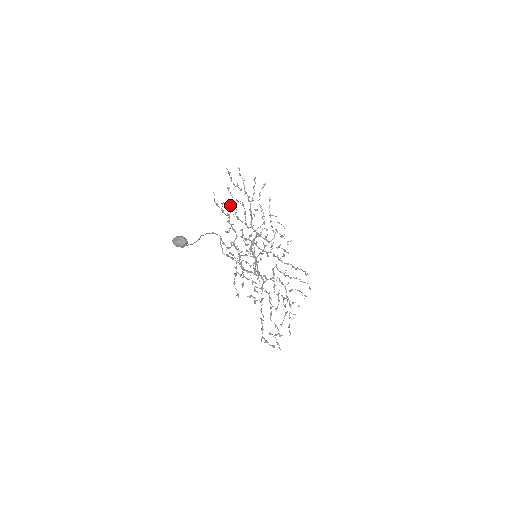
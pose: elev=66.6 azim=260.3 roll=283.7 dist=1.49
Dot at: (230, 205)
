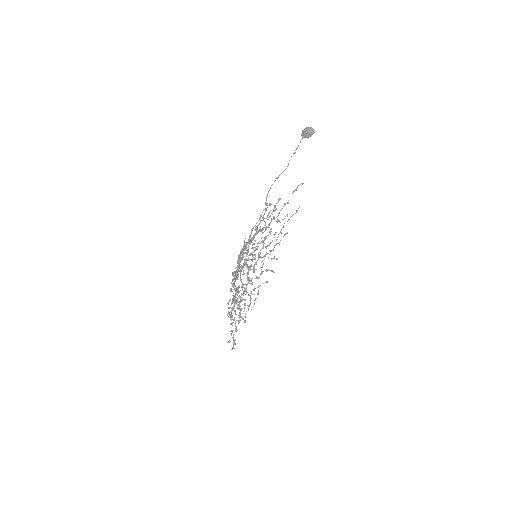
Dot at: (279, 220)
